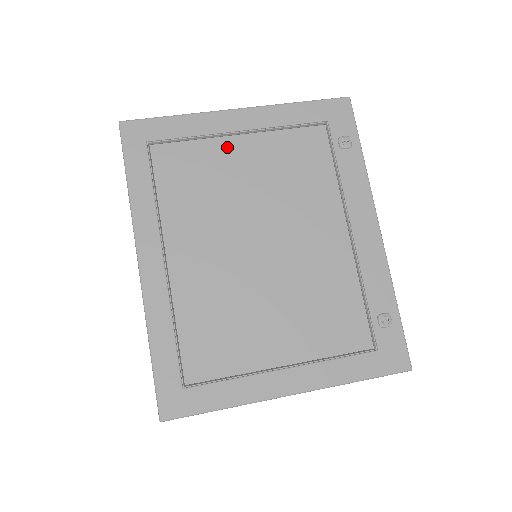
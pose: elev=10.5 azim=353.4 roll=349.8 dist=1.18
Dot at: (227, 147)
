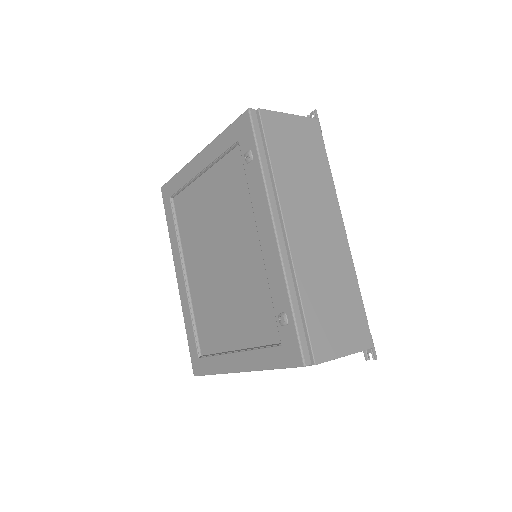
Dot at: (199, 186)
